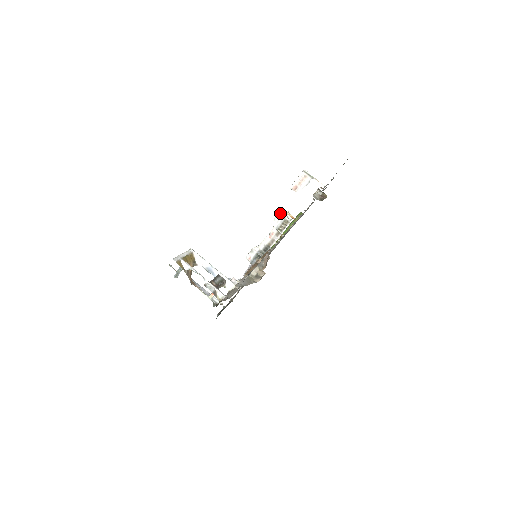
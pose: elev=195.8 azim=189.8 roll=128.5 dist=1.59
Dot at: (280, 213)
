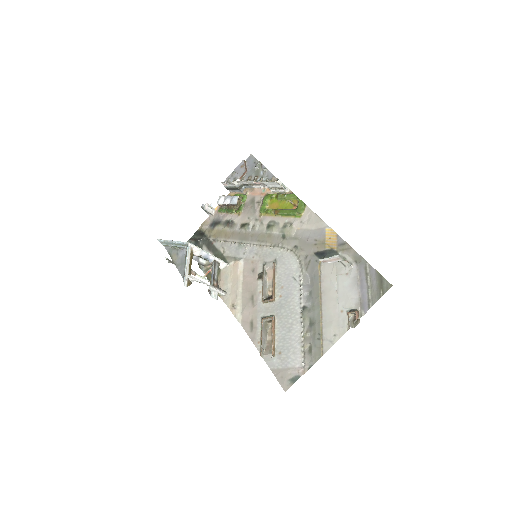
Dot at: (277, 182)
